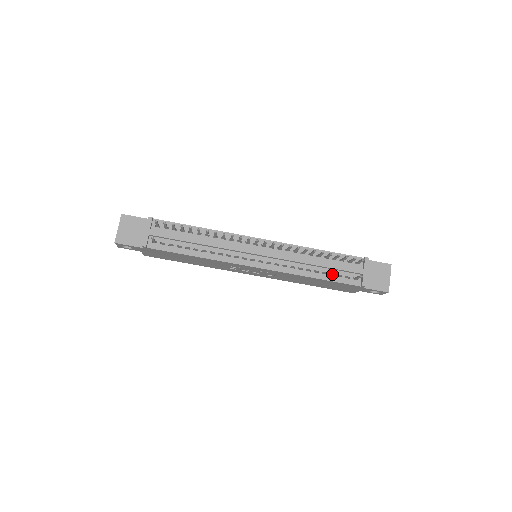
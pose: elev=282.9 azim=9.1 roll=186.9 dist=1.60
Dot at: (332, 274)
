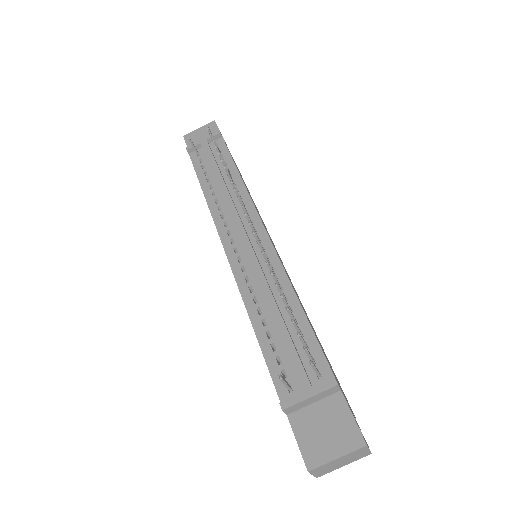
Dot at: (279, 350)
